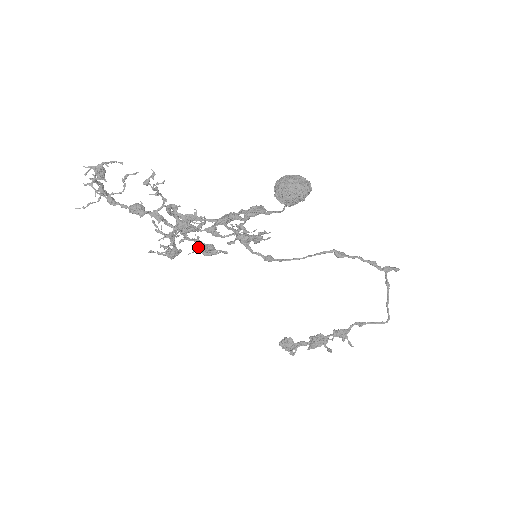
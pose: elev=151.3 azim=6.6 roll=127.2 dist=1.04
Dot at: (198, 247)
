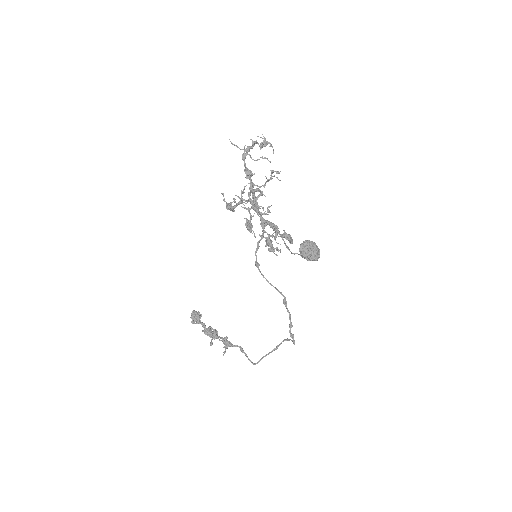
Dot at: occluded
